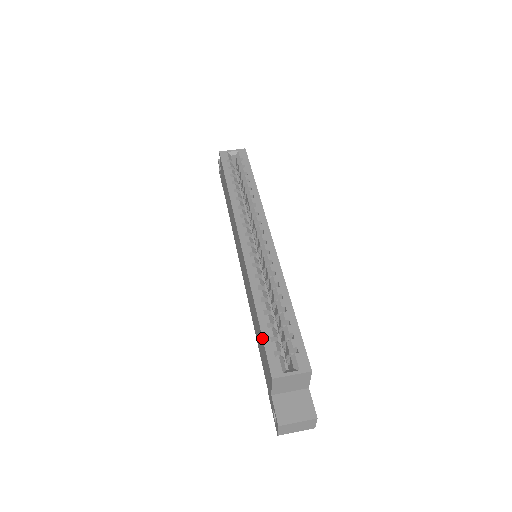
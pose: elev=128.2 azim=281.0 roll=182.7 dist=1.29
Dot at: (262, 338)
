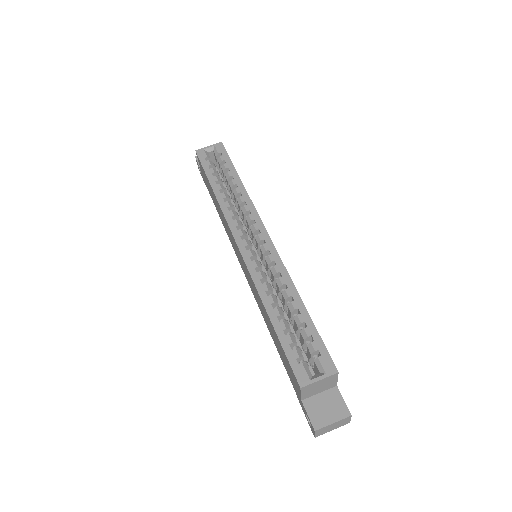
Dot at: (282, 347)
